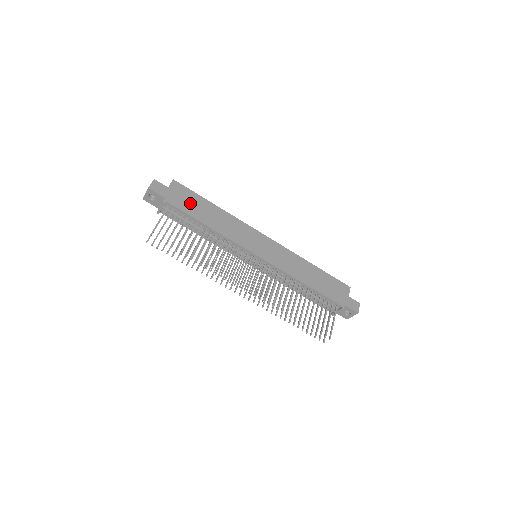
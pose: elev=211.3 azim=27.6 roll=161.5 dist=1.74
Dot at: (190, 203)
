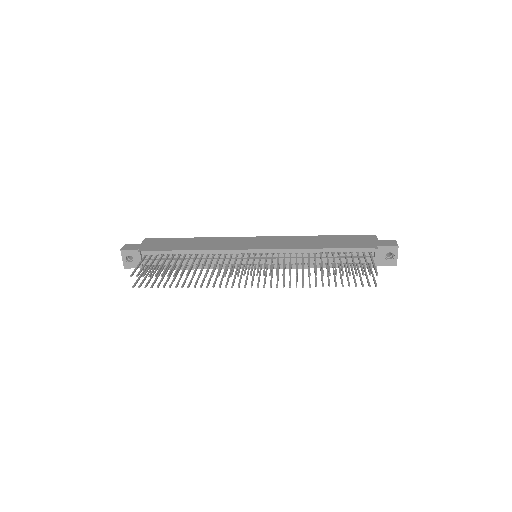
Dot at: (166, 244)
